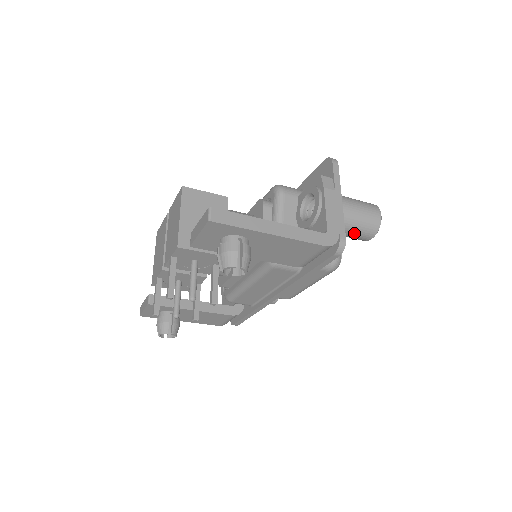
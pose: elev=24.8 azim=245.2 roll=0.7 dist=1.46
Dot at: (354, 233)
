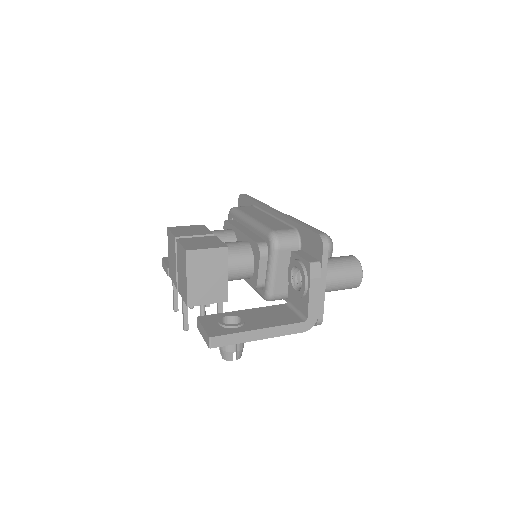
Dot at: occluded
